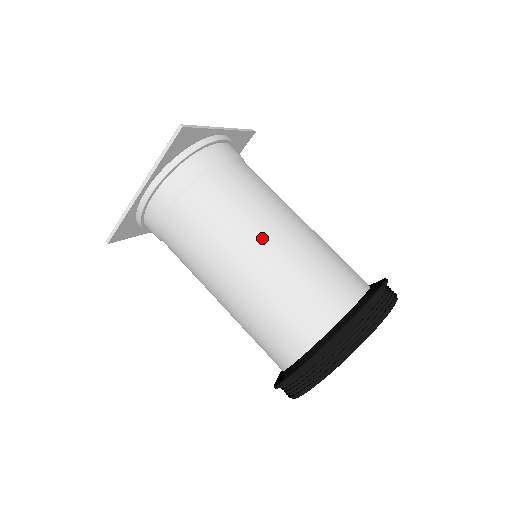
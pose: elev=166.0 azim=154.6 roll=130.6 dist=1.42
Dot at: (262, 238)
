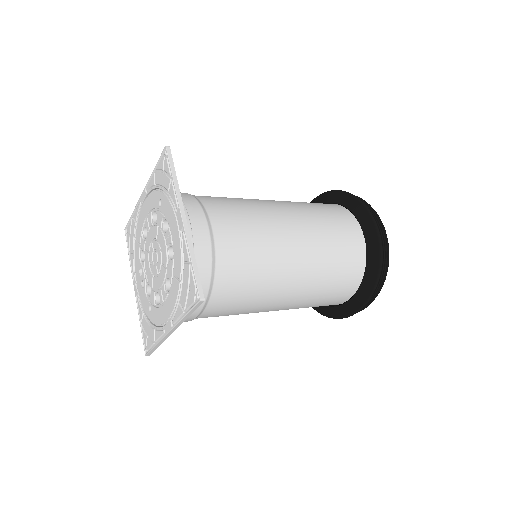
Dot at: (289, 278)
